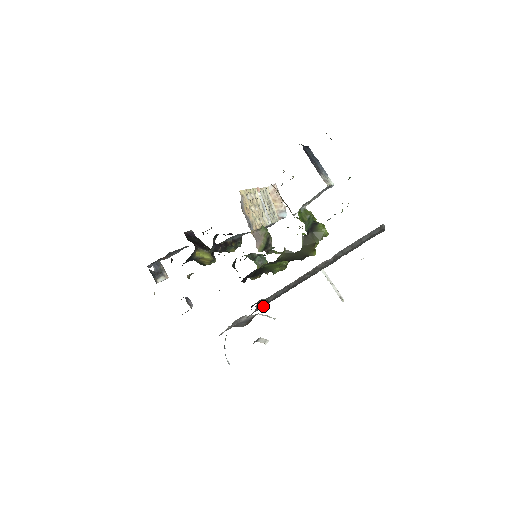
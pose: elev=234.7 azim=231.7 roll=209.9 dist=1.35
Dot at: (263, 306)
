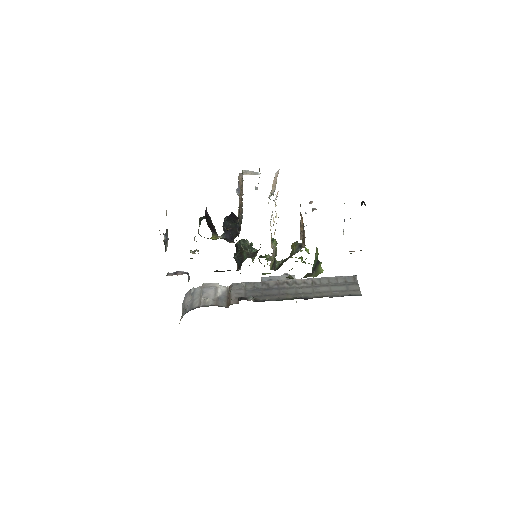
Dot at: occluded
